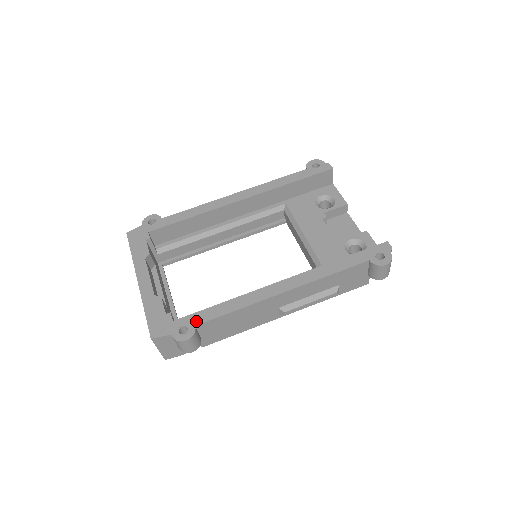
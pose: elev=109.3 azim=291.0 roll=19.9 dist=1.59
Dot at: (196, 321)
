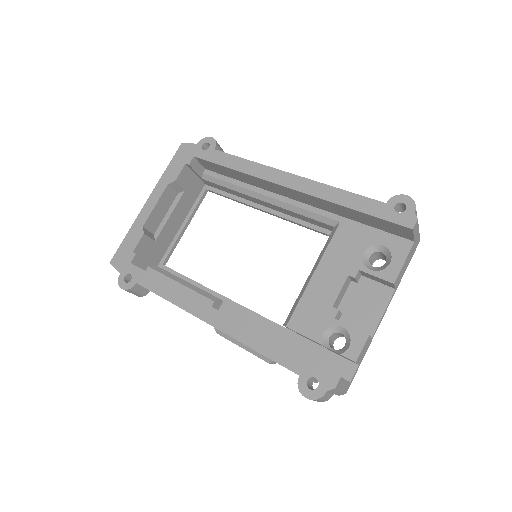
Dot at: (140, 280)
